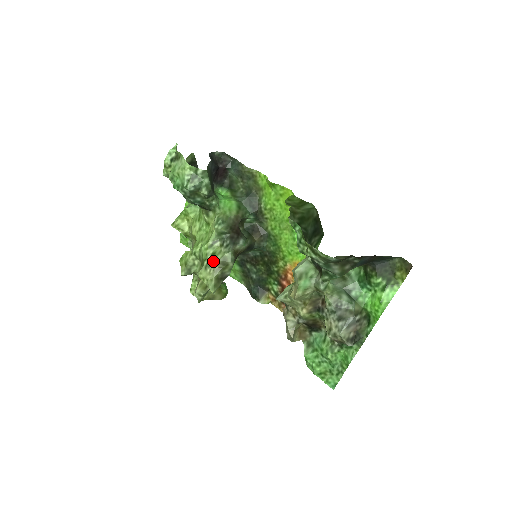
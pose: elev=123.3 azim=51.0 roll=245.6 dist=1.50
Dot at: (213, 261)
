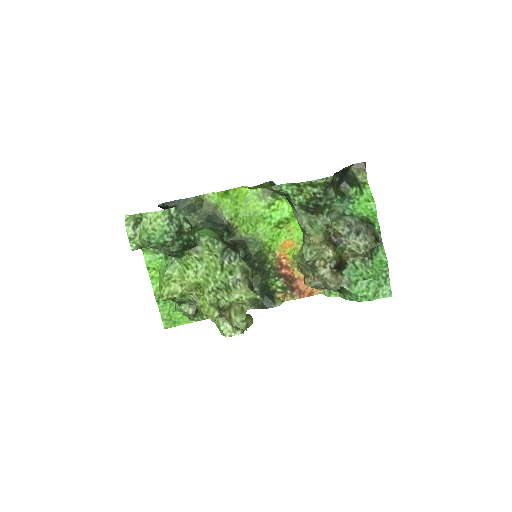
Dot at: (236, 276)
